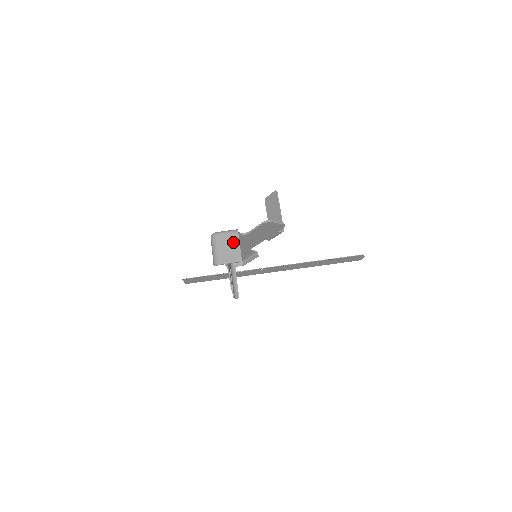
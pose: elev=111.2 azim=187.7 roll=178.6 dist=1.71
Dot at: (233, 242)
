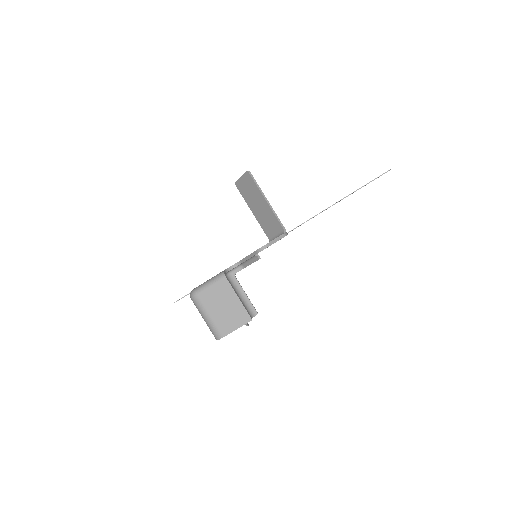
Dot at: (226, 296)
